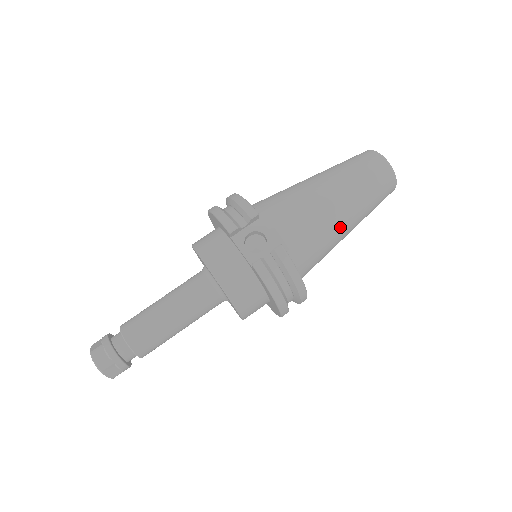
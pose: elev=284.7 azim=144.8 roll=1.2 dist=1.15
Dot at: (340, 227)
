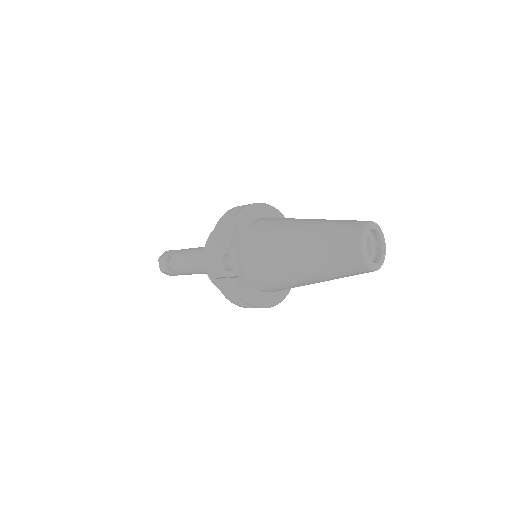
Dot at: (300, 280)
